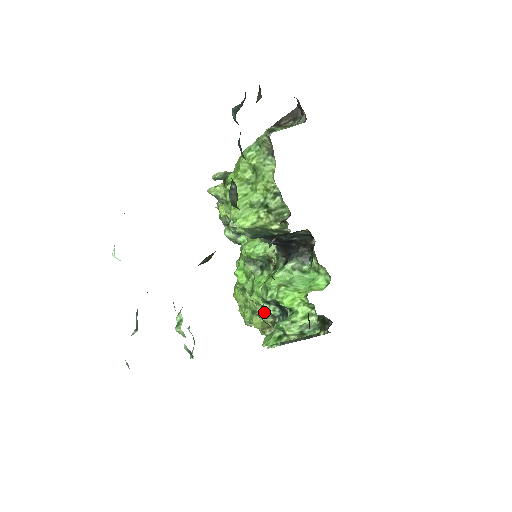
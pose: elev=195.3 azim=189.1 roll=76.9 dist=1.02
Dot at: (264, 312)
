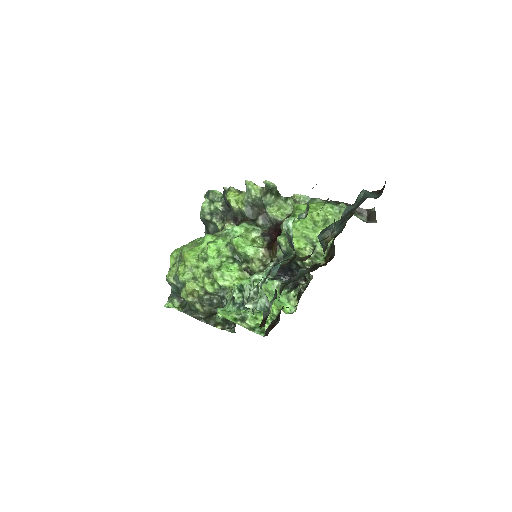
Dot at: (211, 287)
